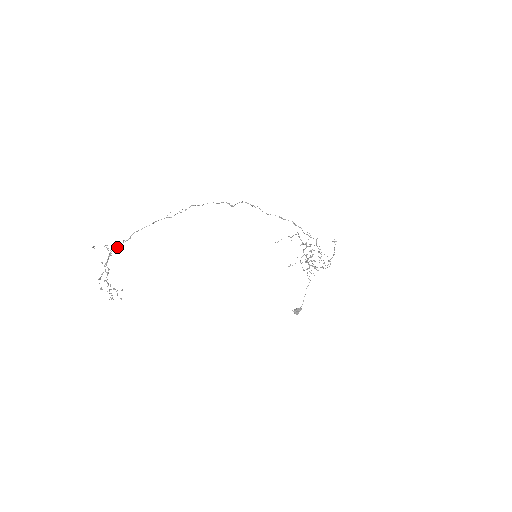
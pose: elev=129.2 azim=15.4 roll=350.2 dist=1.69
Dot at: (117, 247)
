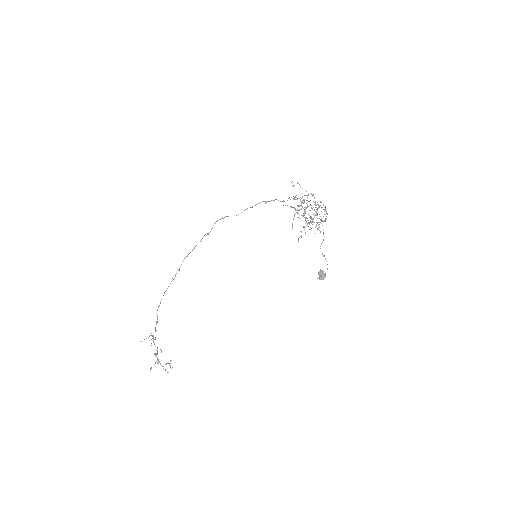
Dot at: (155, 330)
